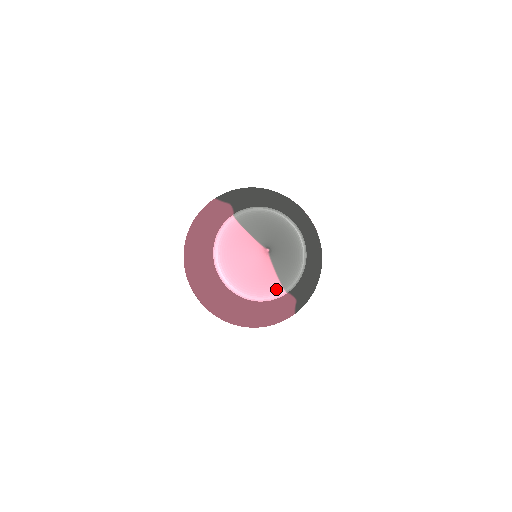
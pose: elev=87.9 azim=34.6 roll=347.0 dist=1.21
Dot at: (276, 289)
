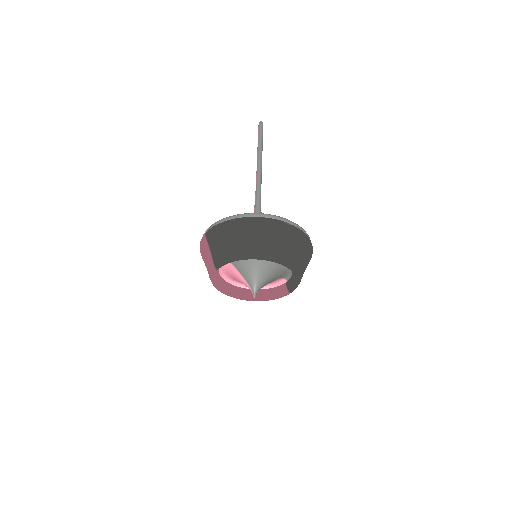
Dot at: (277, 280)
